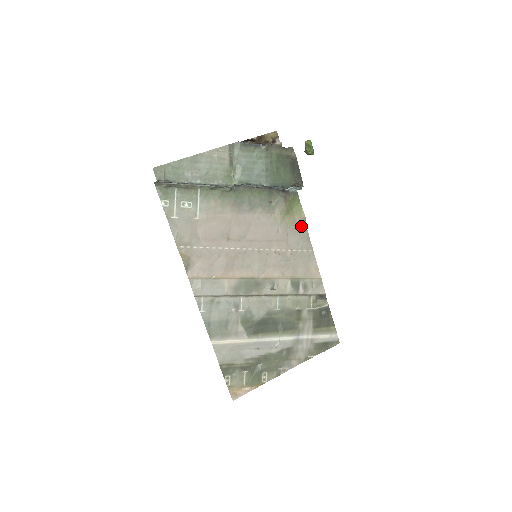
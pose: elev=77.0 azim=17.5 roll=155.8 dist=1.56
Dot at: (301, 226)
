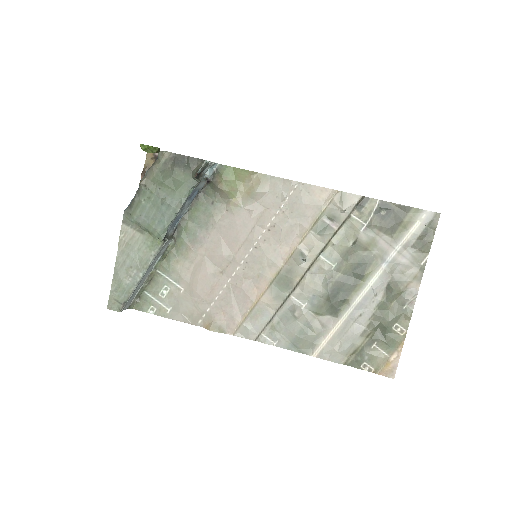
Dot at: (260, 182)
